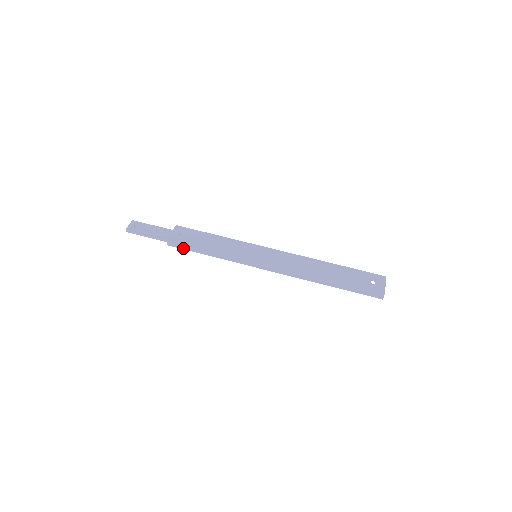
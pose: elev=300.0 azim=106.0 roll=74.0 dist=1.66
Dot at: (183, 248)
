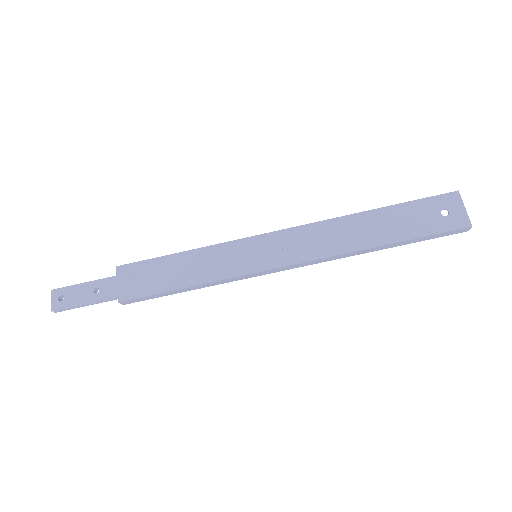
Dot at: (148, 299)
